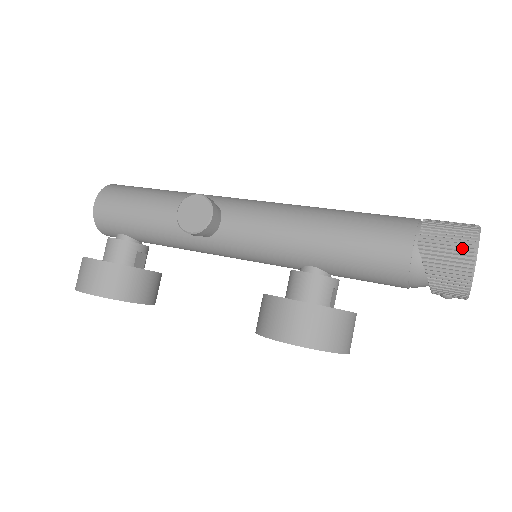
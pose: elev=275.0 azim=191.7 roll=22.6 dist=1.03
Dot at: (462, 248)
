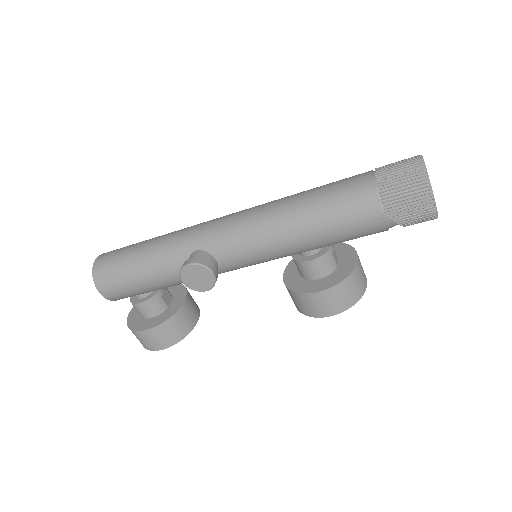
Dot at: (421, 201)
